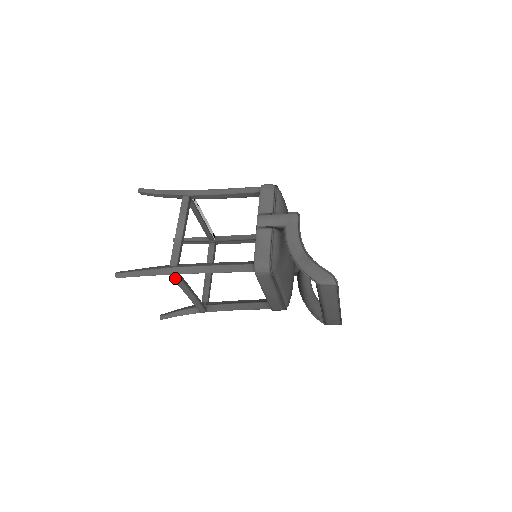
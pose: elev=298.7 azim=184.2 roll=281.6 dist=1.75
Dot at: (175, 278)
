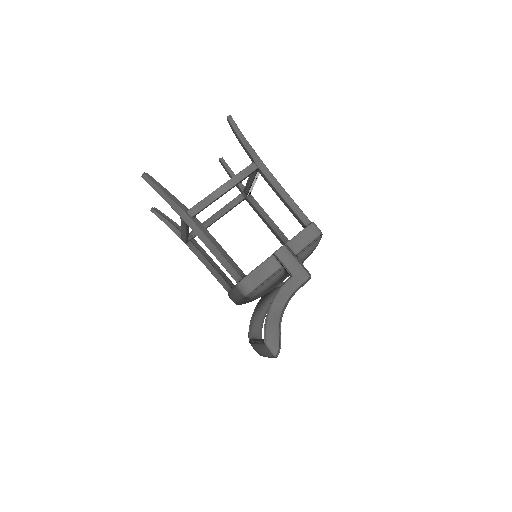
Dot at: occluded
